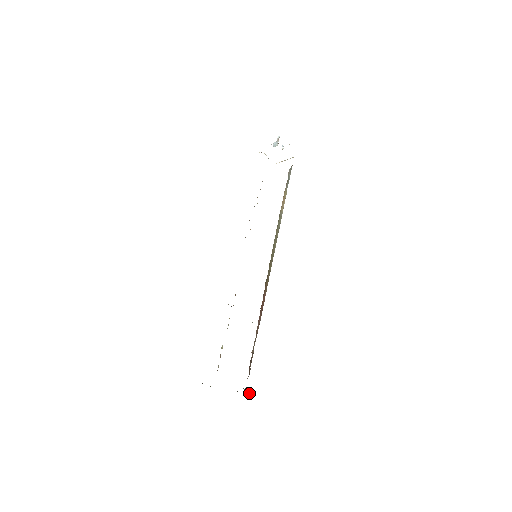
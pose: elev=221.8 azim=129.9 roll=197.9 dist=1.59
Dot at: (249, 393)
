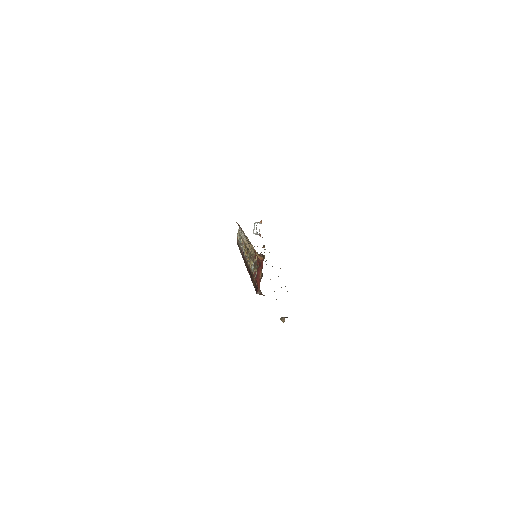
Dot at: occluded
